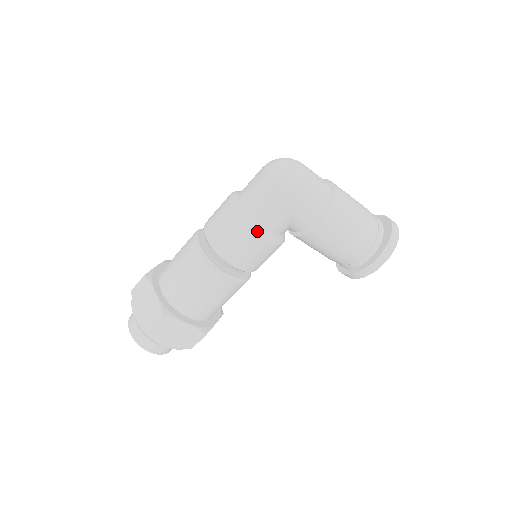
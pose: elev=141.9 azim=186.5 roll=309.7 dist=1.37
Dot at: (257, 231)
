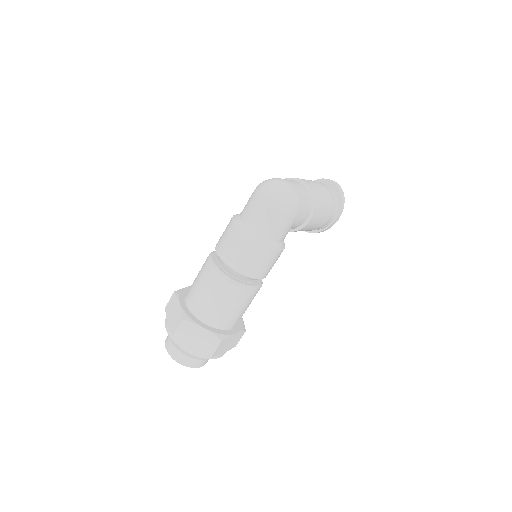
Dot at: (276, 248)
